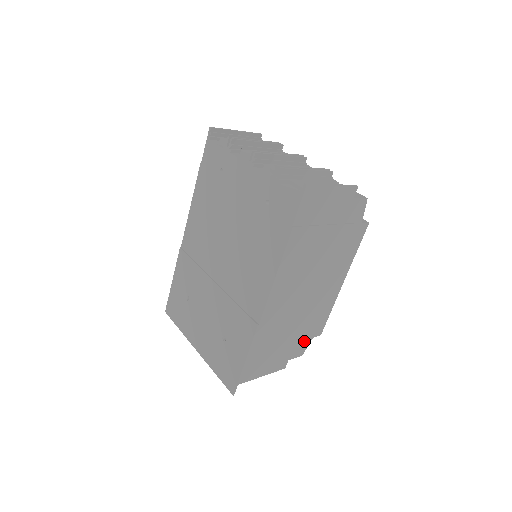
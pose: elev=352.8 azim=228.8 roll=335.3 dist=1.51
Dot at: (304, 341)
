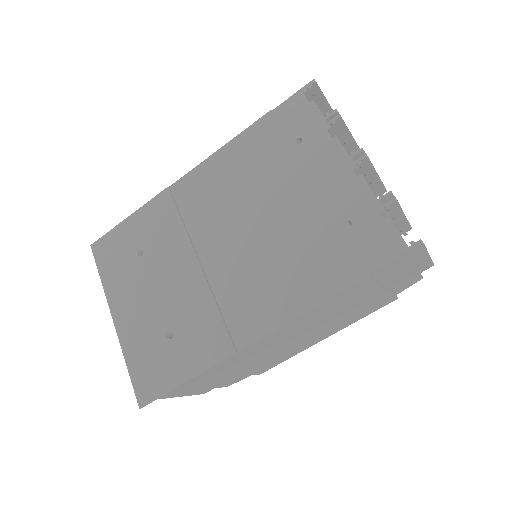
Dot at: occluded
